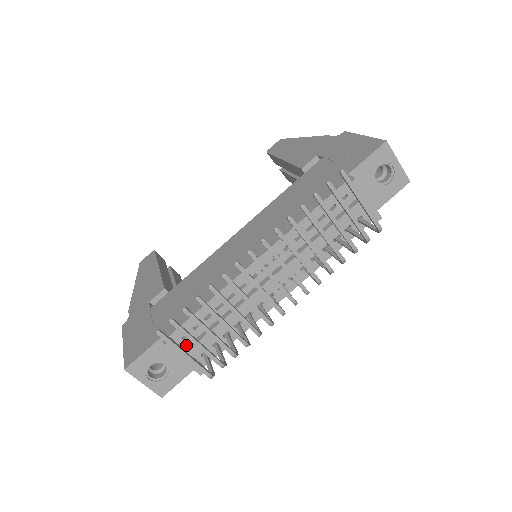
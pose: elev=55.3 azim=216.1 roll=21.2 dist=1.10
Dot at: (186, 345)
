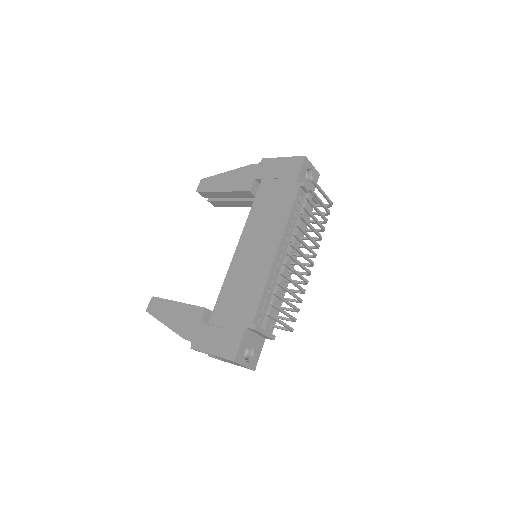
Dot at: (261, 325)
